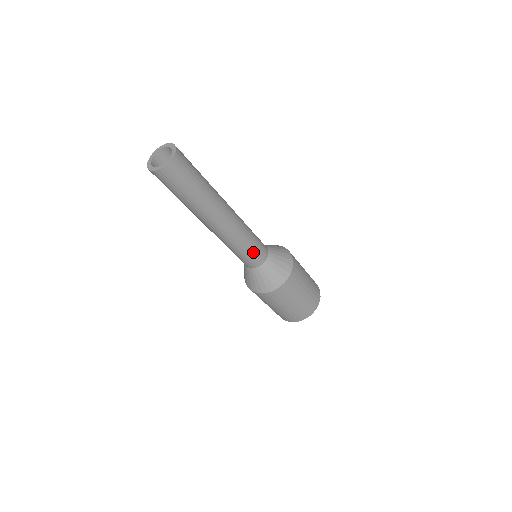
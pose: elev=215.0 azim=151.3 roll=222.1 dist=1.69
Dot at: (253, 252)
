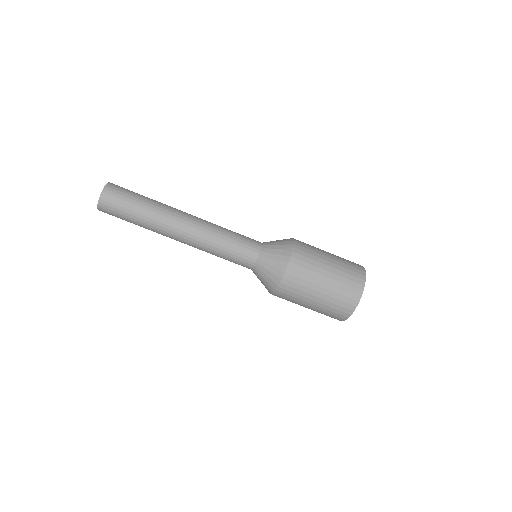
Dot at: (234, 256)
